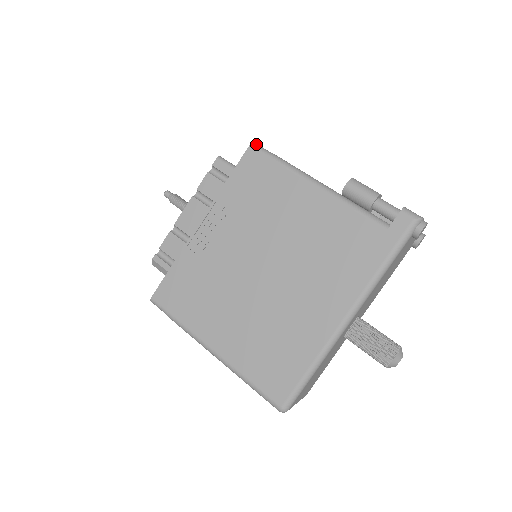
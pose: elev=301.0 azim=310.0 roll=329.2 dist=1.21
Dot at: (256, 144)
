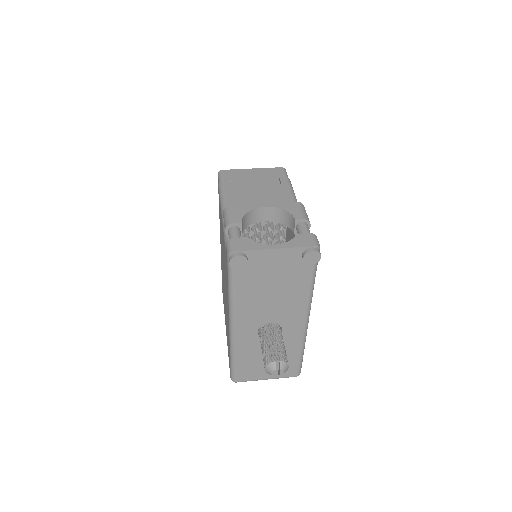
Dot at: (220, 172)
